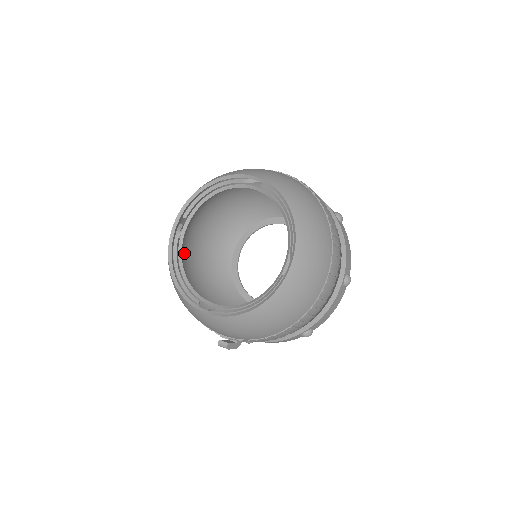
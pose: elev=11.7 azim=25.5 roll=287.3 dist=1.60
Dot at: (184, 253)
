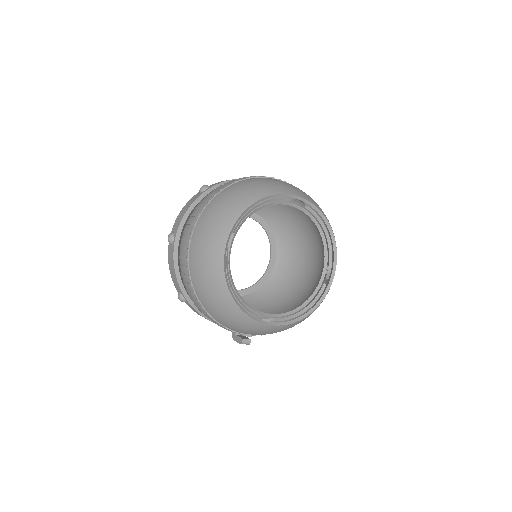
Dot at: occluded
